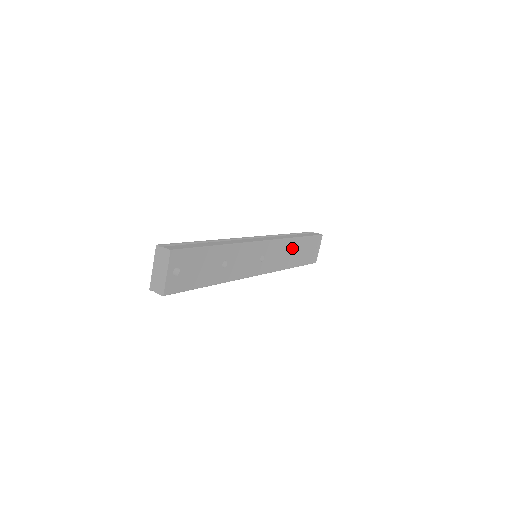
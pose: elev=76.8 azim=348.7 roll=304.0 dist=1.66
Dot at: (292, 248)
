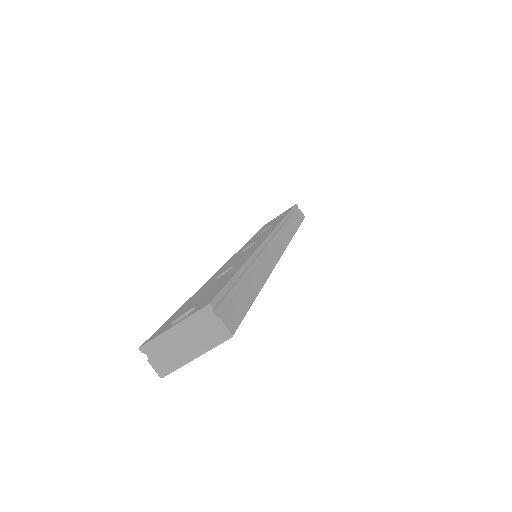
Dot at: occluded
